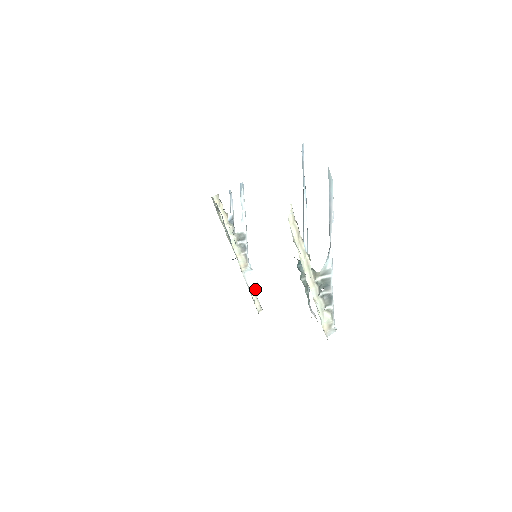
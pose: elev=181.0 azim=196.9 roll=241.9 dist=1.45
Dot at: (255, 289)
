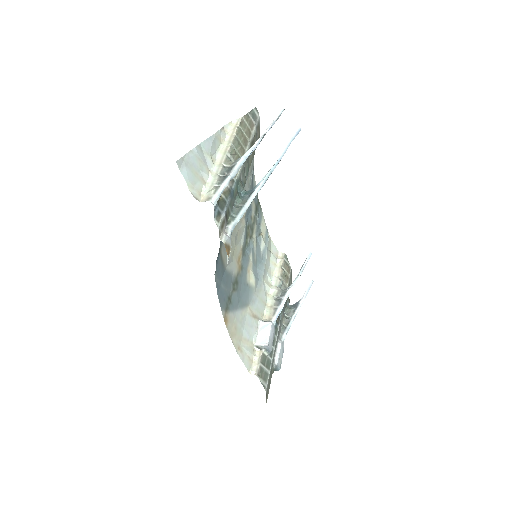
Dot at: (262, 342)
